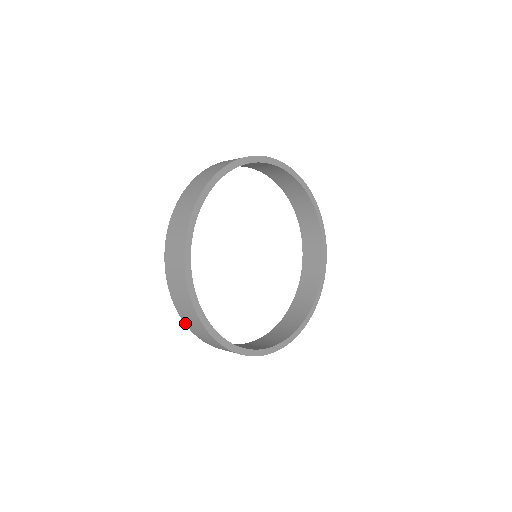
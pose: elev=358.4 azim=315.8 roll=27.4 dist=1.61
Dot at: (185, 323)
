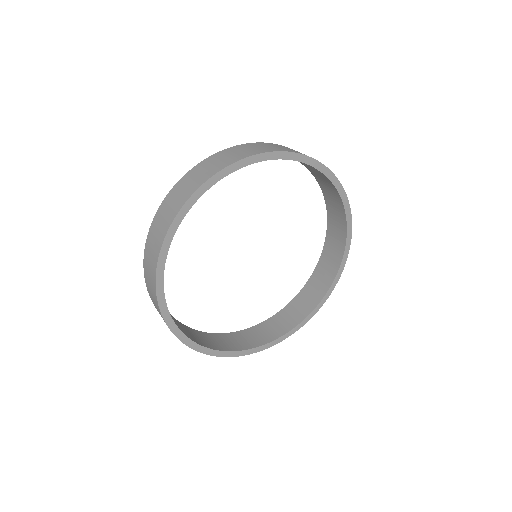
Dot at: (146, 284)
